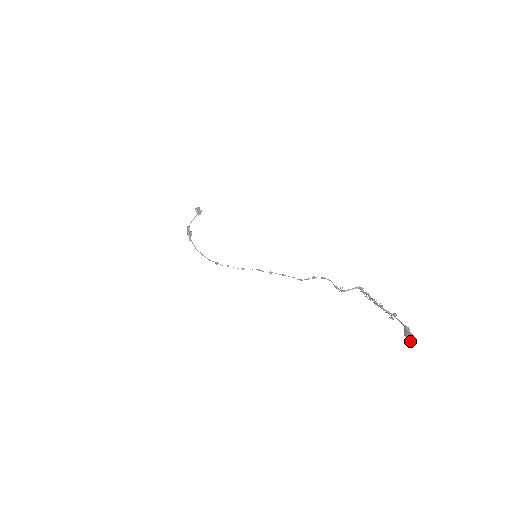
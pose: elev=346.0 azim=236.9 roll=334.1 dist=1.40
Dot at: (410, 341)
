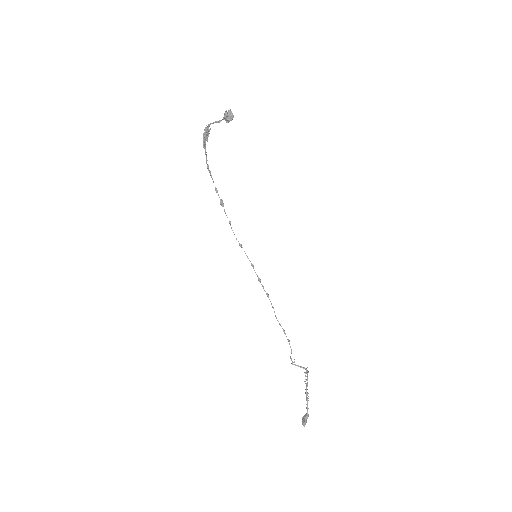
Dot at: (302, 423)
